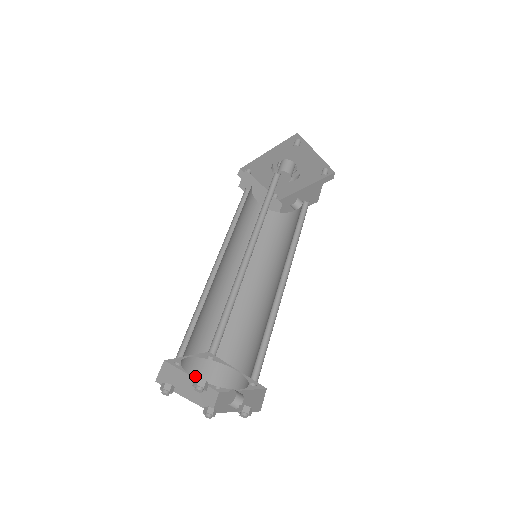
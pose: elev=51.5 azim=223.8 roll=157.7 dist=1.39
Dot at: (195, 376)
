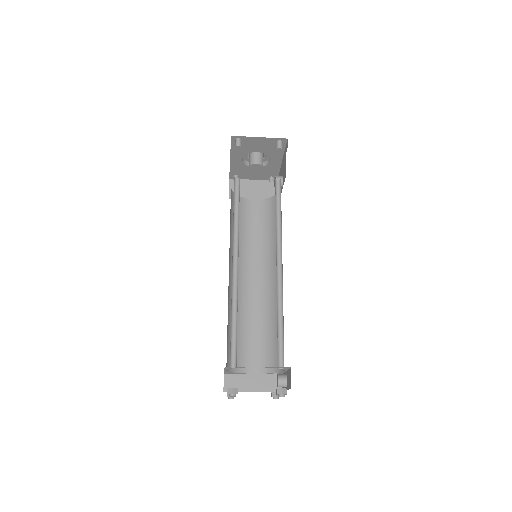
Dot at: (254, 373)
